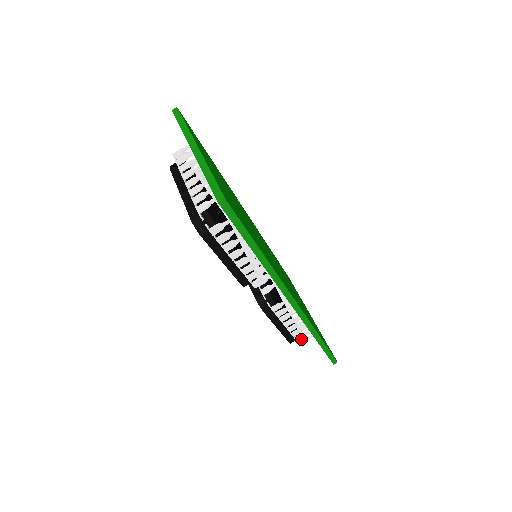
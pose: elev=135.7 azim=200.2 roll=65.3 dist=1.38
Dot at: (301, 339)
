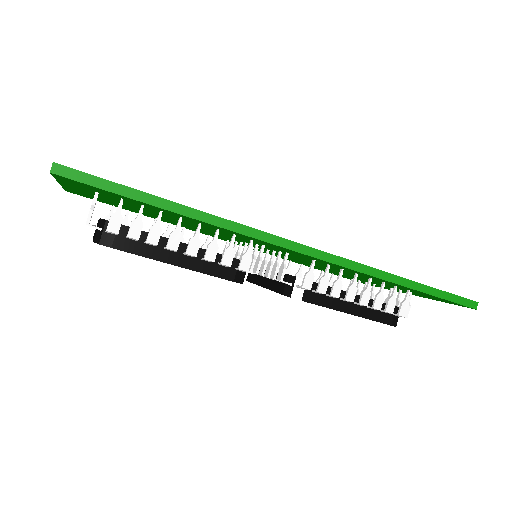
Dot at: occluded
